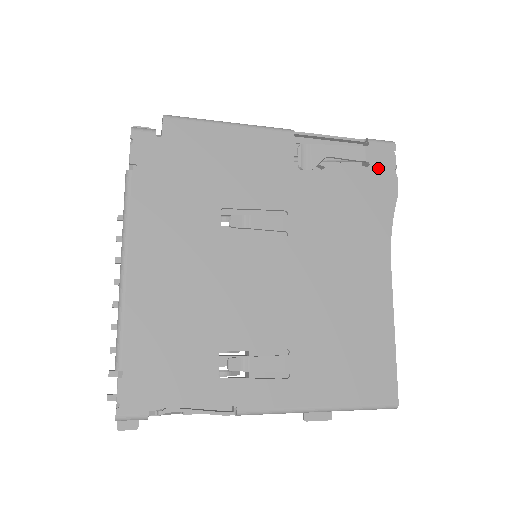
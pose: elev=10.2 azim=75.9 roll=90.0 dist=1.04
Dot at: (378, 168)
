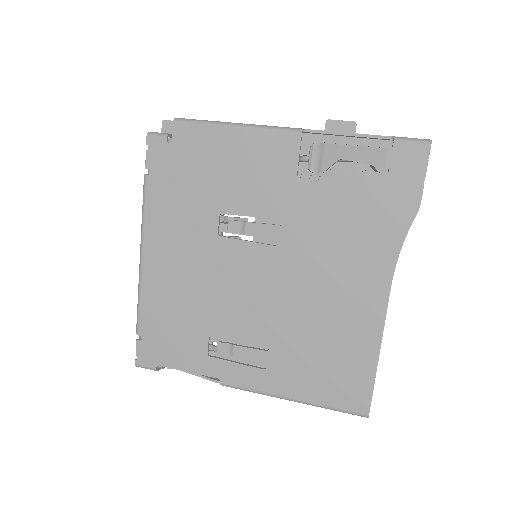
Dot at: (399, 176)
